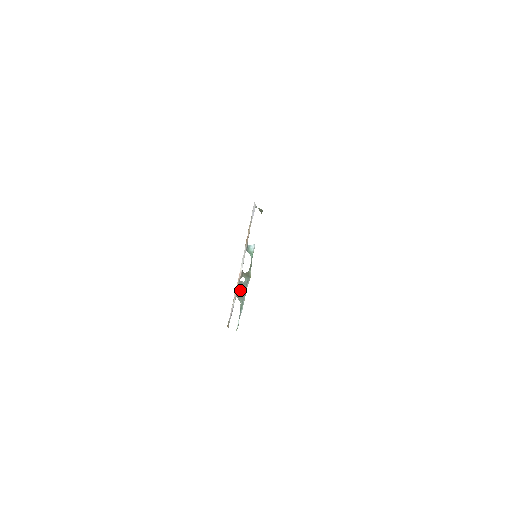
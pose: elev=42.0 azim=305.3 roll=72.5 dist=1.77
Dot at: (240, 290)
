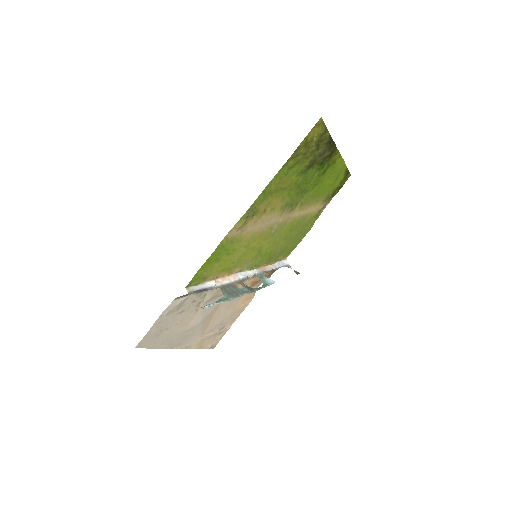
Dot at: (230, 289)
